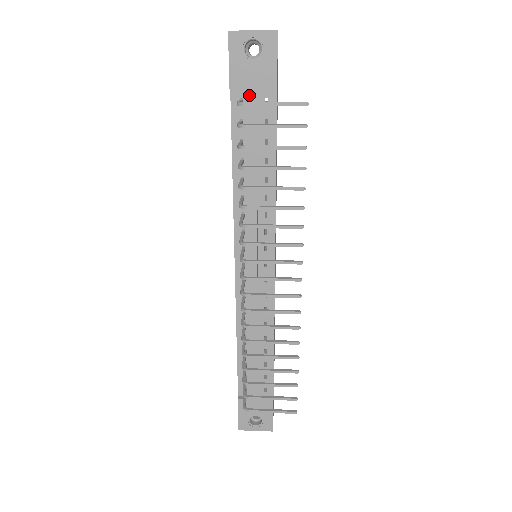
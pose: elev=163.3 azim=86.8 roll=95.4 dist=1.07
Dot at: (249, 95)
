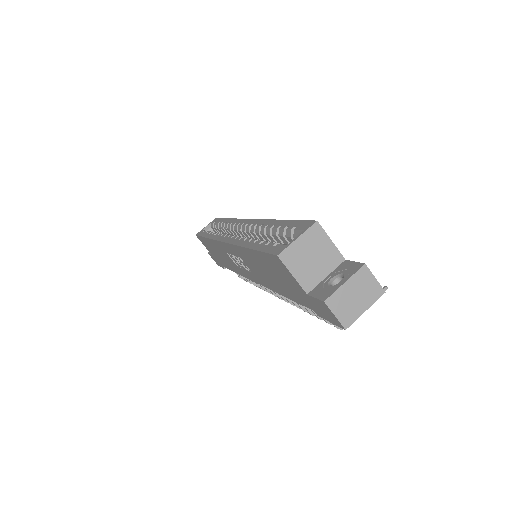
Dot at: occluded
